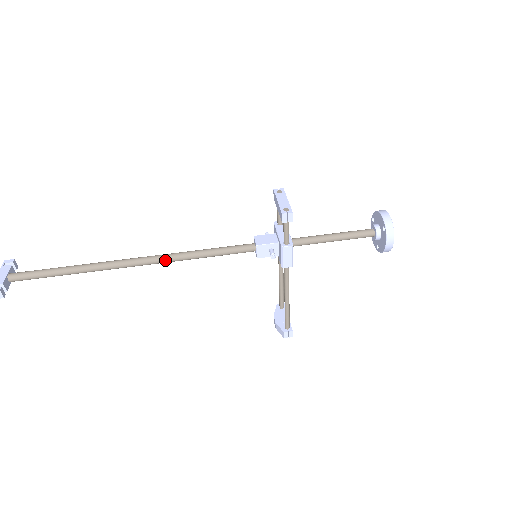
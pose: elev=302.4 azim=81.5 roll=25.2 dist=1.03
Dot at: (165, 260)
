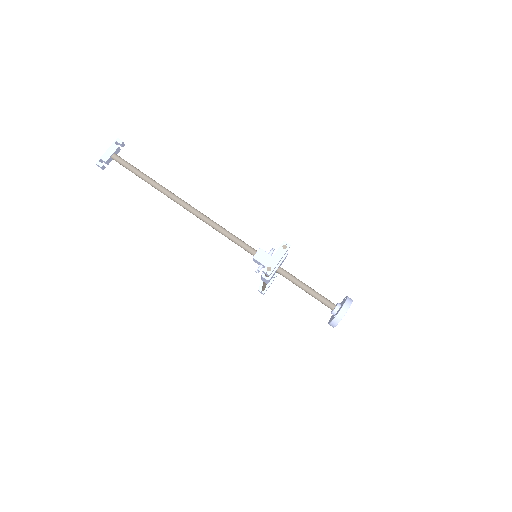
Dot at: (199, 218)
